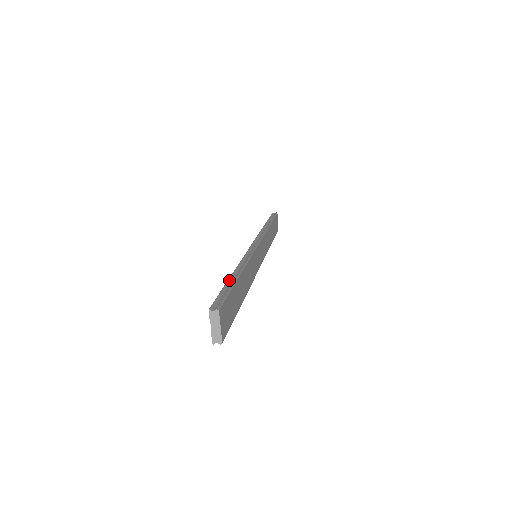
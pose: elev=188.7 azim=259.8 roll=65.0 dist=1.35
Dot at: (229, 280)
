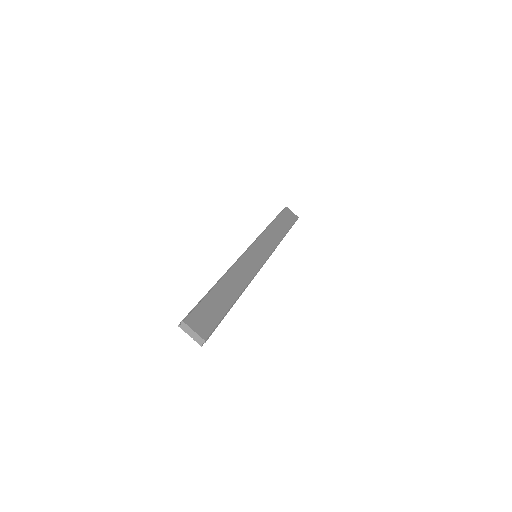
Dot at: occluded
